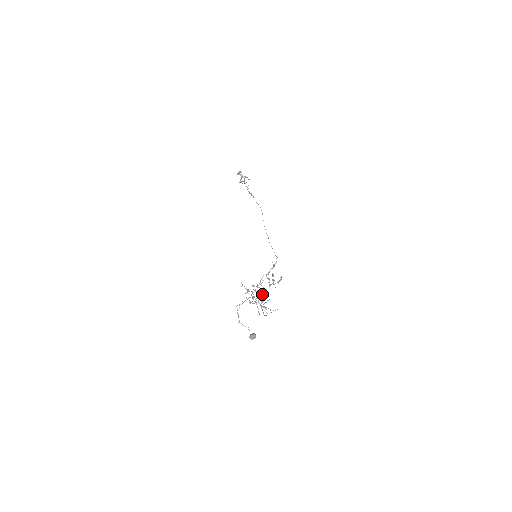
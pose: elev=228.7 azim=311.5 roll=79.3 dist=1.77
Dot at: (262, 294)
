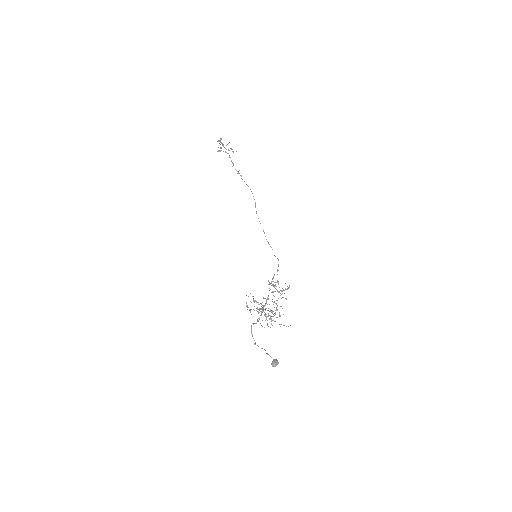
Dot at: occluded
